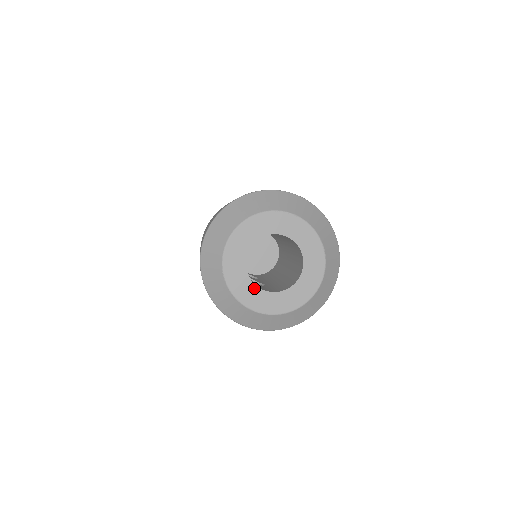
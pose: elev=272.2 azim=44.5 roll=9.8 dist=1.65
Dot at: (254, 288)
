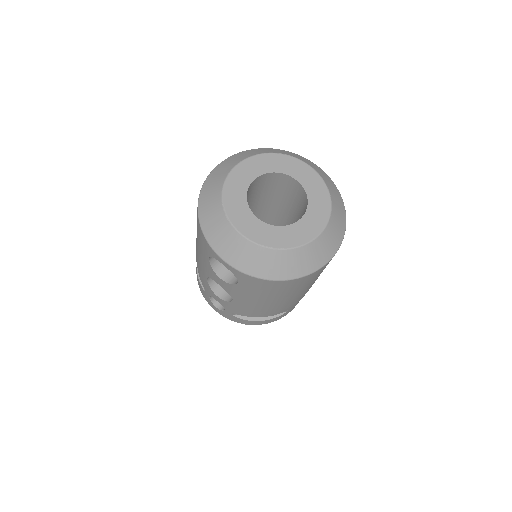
Dot at: (258, 222)
